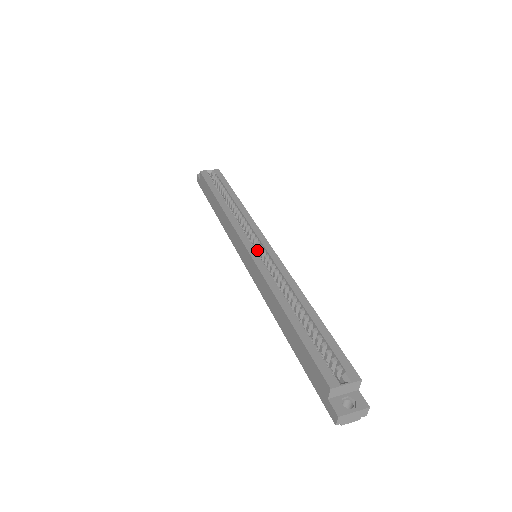
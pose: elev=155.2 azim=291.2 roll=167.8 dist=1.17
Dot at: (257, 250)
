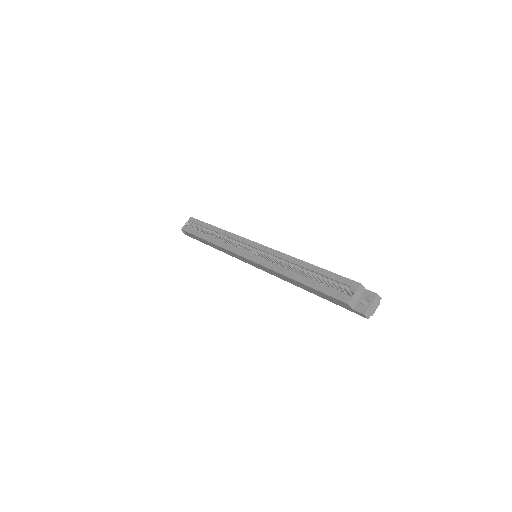
Dot at: (254, 252)
